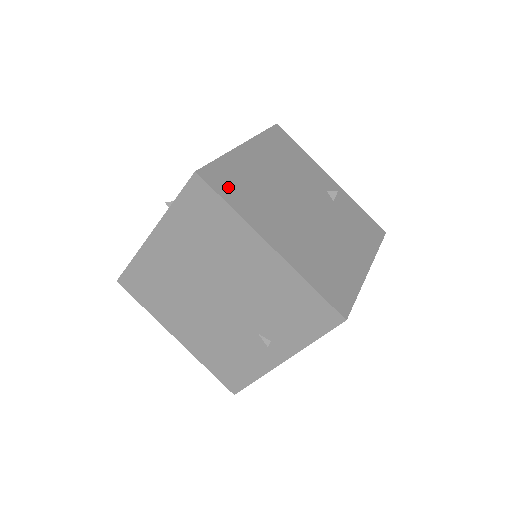
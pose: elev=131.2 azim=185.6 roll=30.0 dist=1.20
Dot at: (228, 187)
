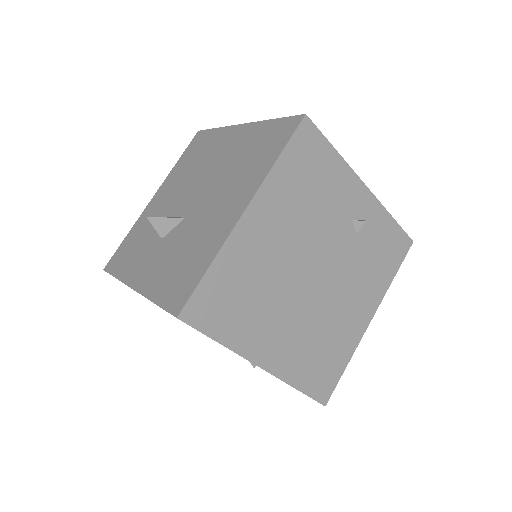
Dot at: (218, 314)
